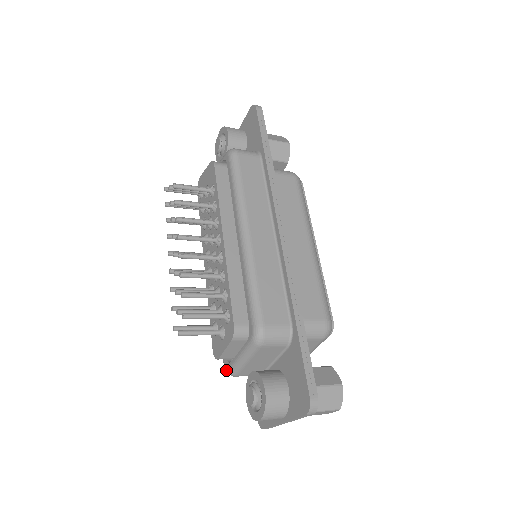
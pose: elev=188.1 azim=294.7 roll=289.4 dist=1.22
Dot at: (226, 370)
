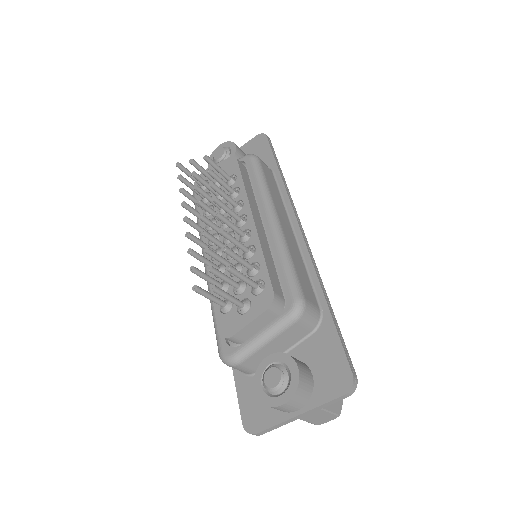
Dot at: (227, 357)
